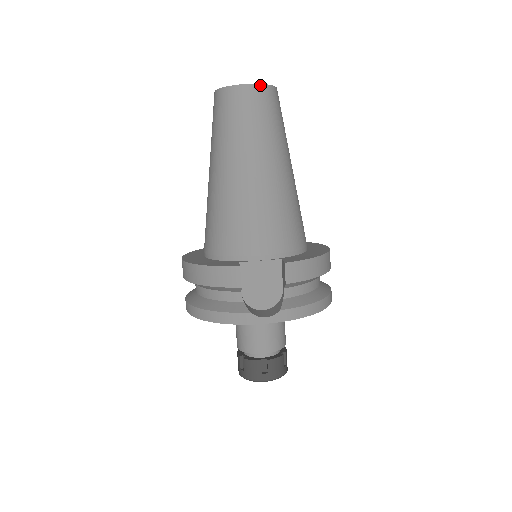
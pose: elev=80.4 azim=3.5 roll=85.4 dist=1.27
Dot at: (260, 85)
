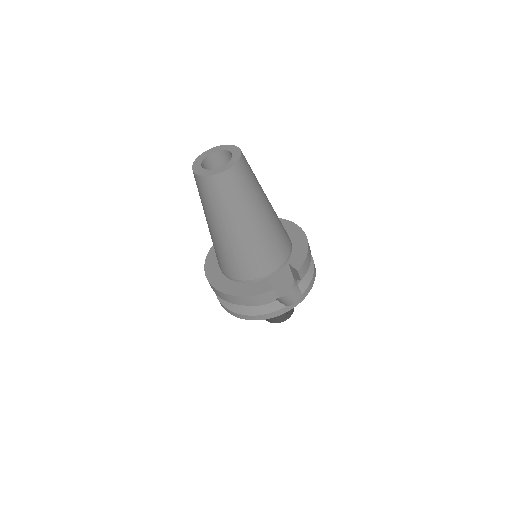
Dot at: (237, 163)
